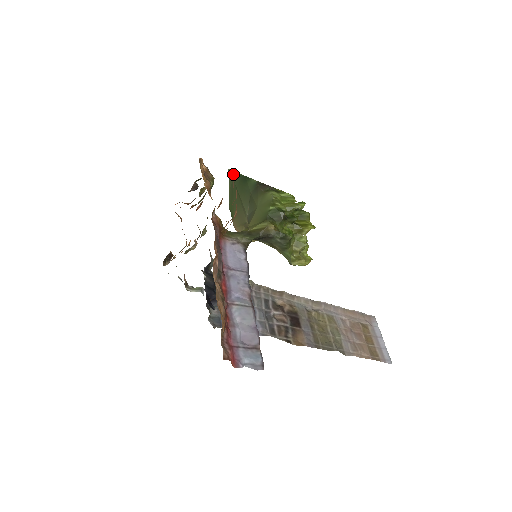
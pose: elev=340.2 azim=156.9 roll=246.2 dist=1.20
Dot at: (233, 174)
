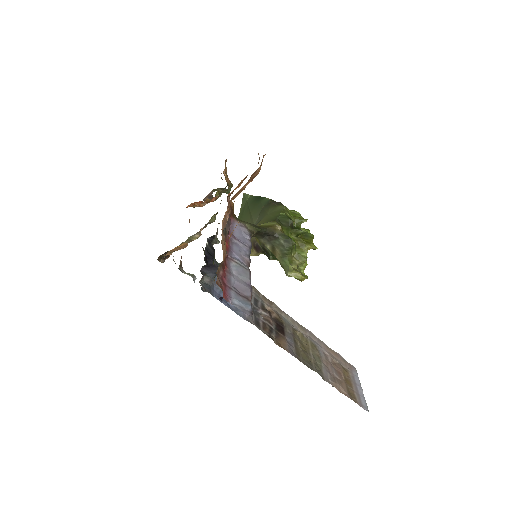
Dot at: (248, 197)
